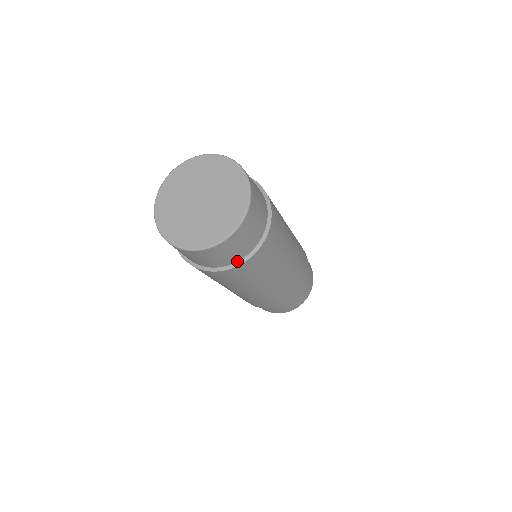
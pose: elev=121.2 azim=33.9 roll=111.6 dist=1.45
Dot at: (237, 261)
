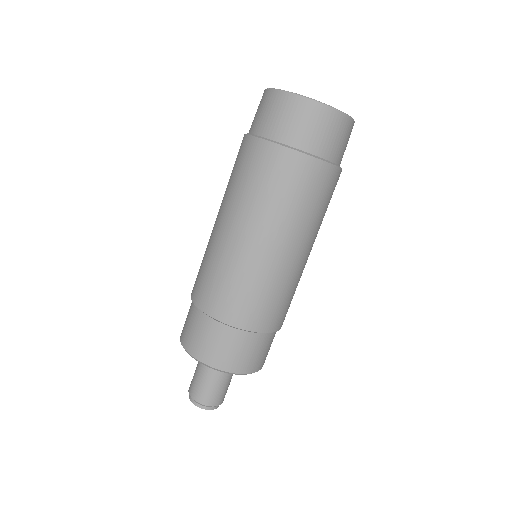
Dot at: (330, 161)
